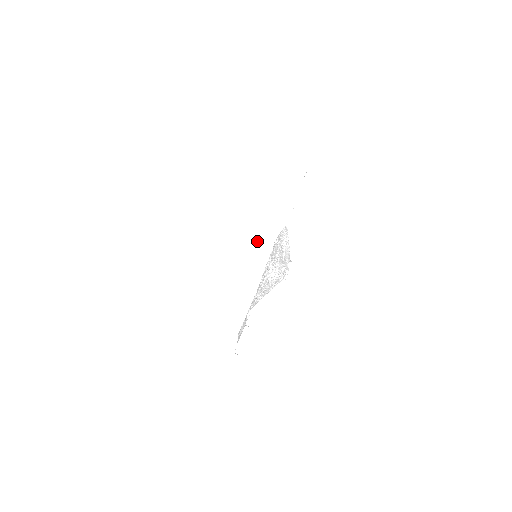
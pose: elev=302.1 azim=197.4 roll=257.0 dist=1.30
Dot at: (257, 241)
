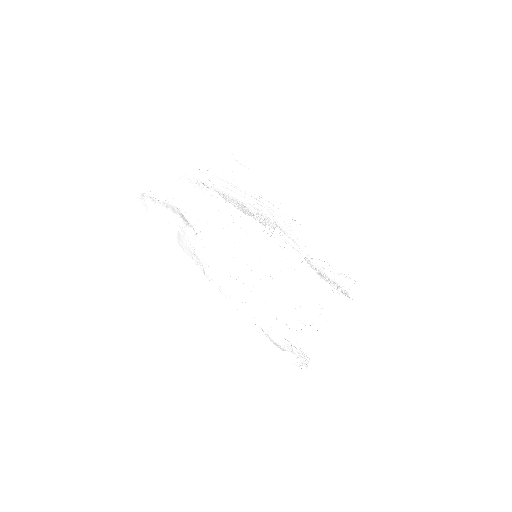
Dot at: occluded
